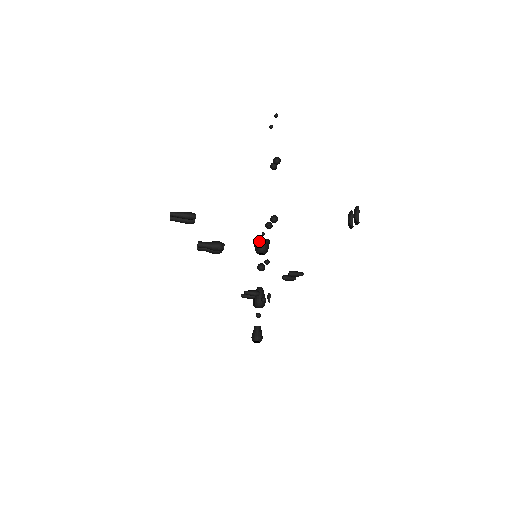
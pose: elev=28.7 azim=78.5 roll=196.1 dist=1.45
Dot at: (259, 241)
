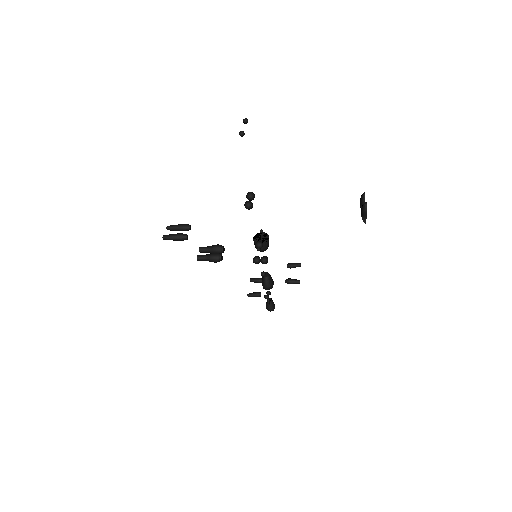
Dot at: occluded
